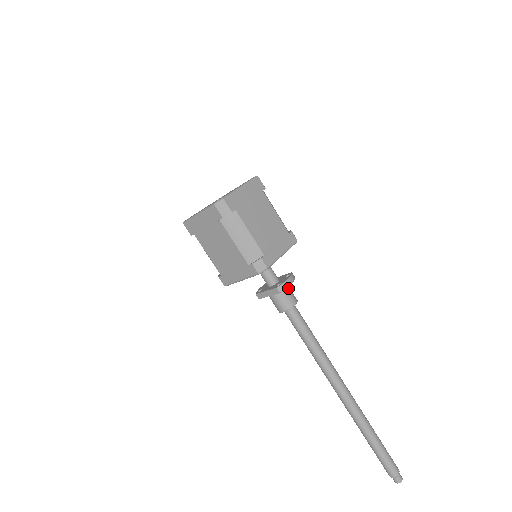
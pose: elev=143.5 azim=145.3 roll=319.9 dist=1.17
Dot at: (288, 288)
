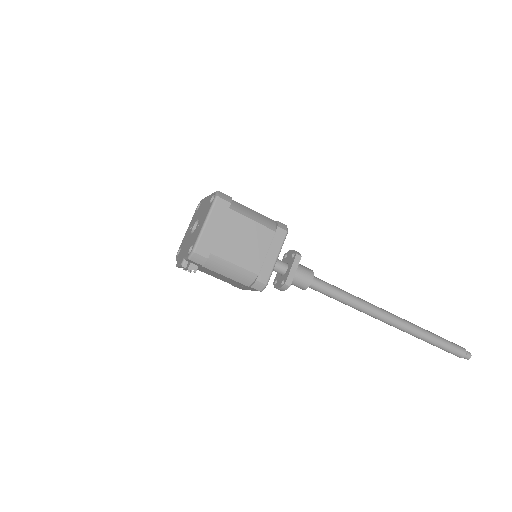
Dot at: occluded
